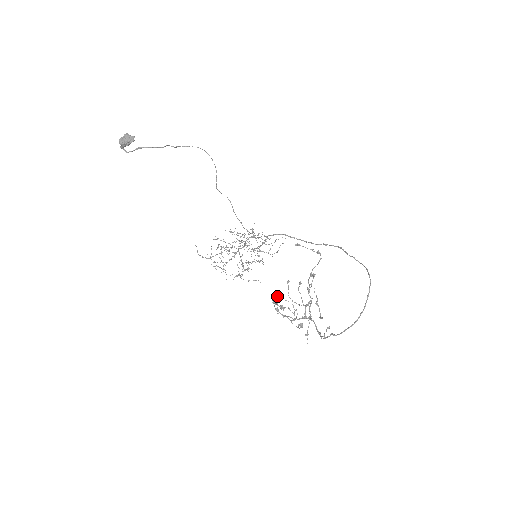
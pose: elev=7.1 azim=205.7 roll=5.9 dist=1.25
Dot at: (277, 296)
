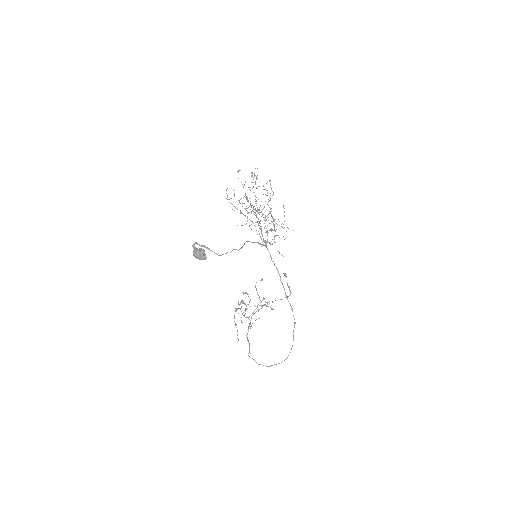
Dot at: (245, 293)
